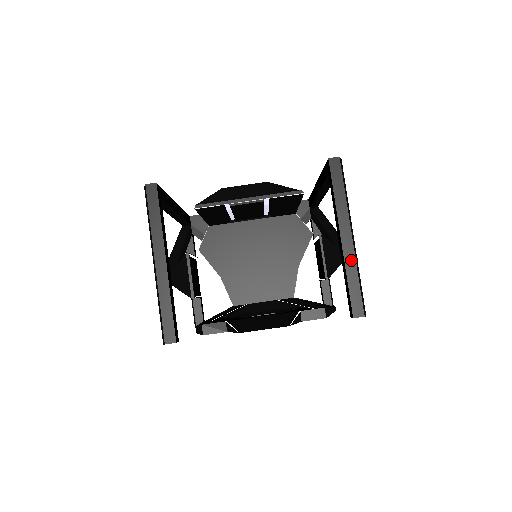
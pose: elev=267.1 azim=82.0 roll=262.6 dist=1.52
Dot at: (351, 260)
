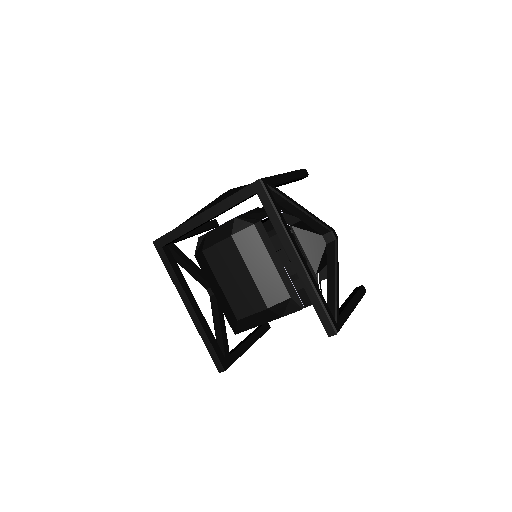
Dot at: occluded
